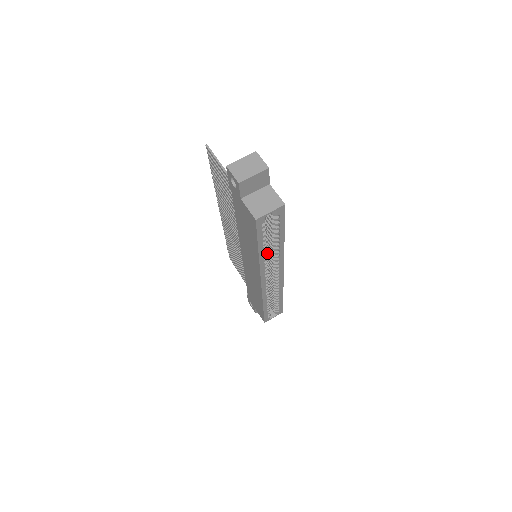
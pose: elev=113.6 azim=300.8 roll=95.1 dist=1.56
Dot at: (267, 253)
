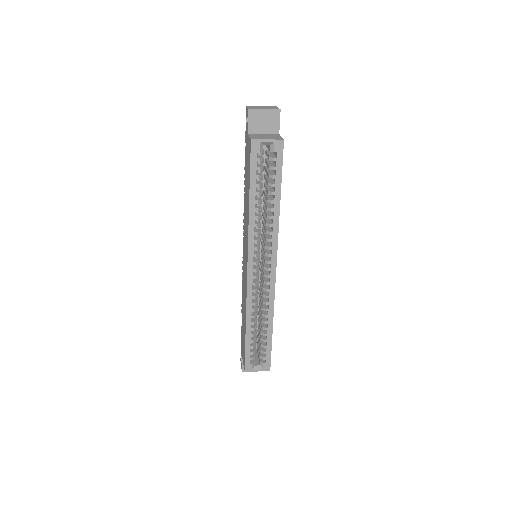
Dot at: occluded
